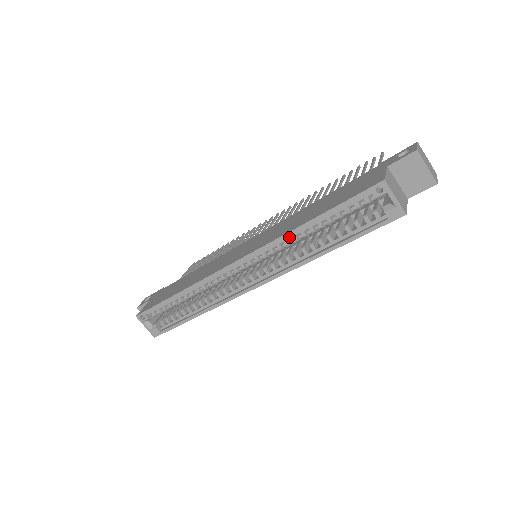
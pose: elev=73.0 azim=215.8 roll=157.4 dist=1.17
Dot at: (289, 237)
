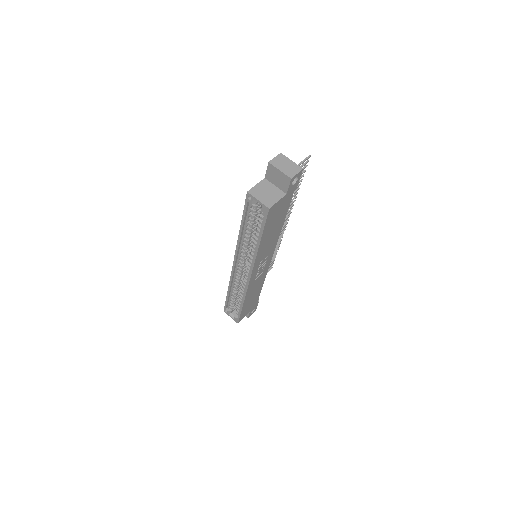
Dot at: (242, 241)
